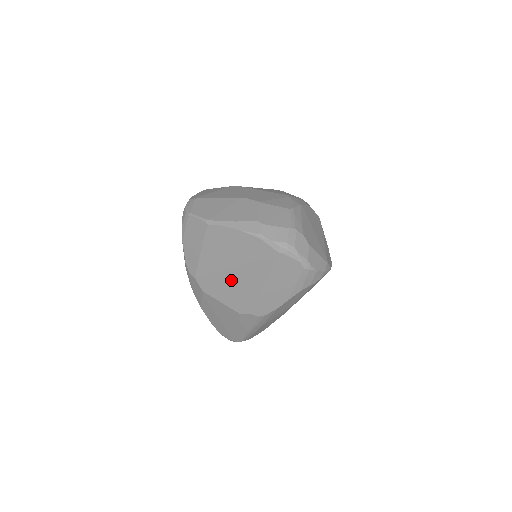
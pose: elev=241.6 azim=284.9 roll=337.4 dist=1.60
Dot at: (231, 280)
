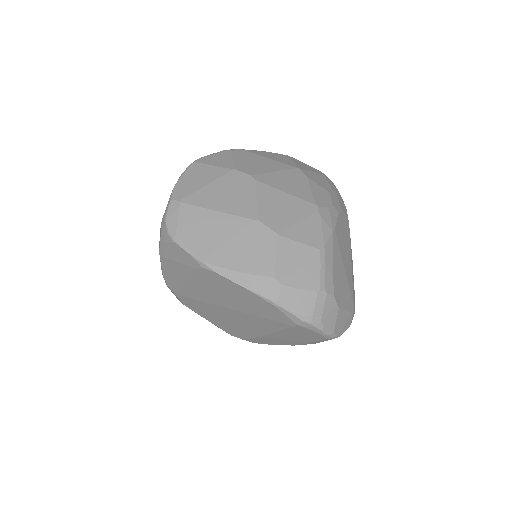
Dot at: (225, 314)
